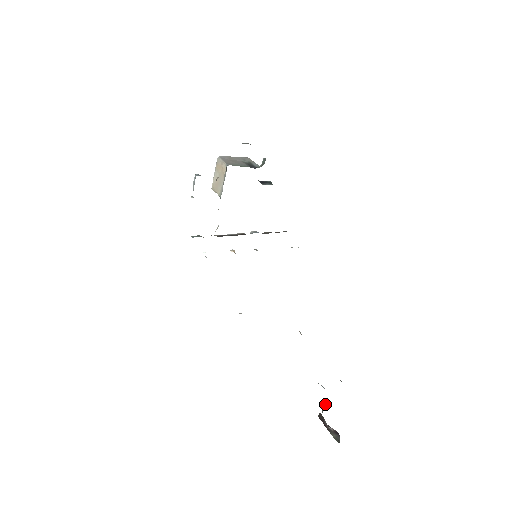
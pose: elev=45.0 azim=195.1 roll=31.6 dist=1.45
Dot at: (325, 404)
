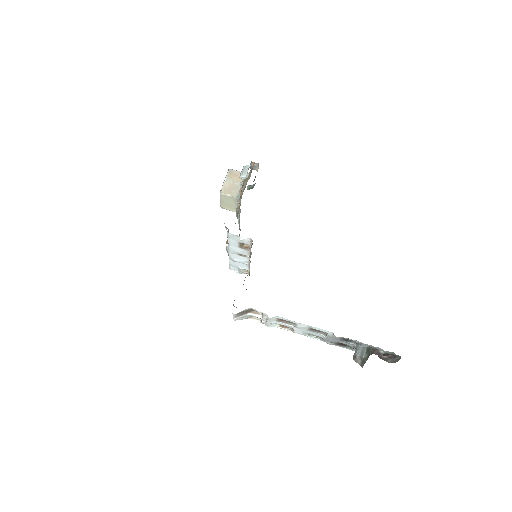
Dot at: (364, 349)
